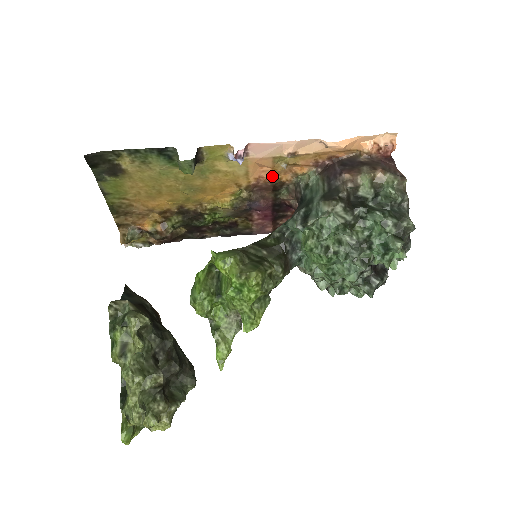
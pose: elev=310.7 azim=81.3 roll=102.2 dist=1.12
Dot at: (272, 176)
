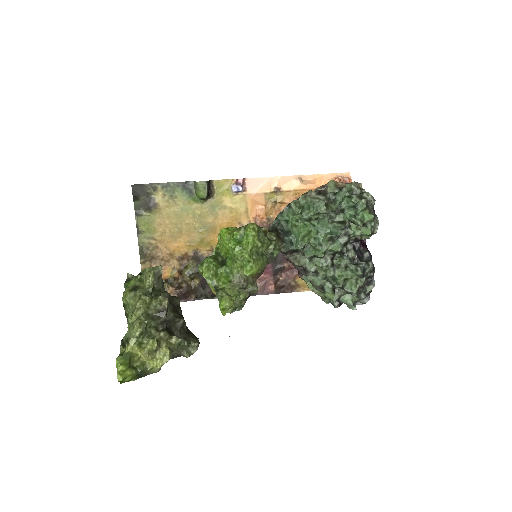
Dot at: (266, 215)
